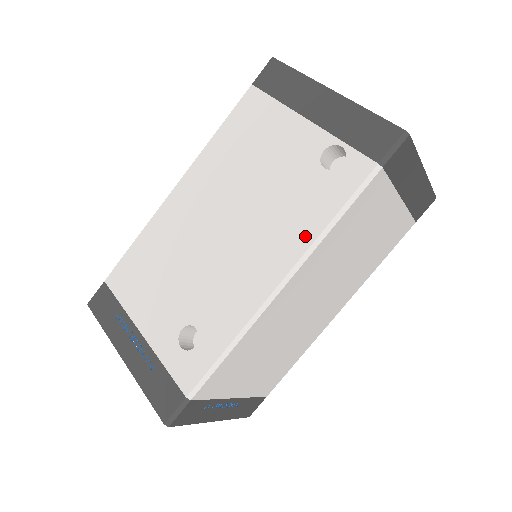
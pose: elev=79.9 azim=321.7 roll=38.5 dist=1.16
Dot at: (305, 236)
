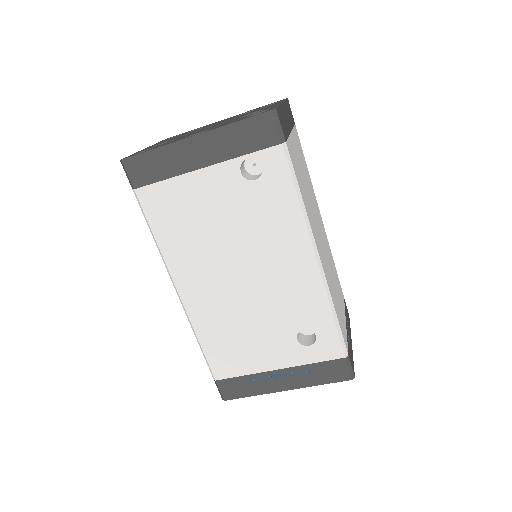
Dot at: (296, 223)
